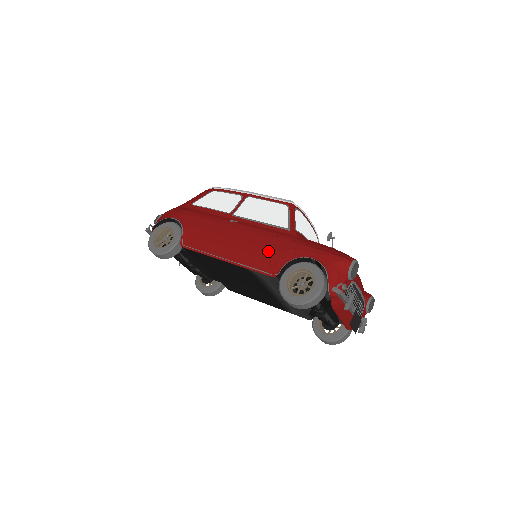
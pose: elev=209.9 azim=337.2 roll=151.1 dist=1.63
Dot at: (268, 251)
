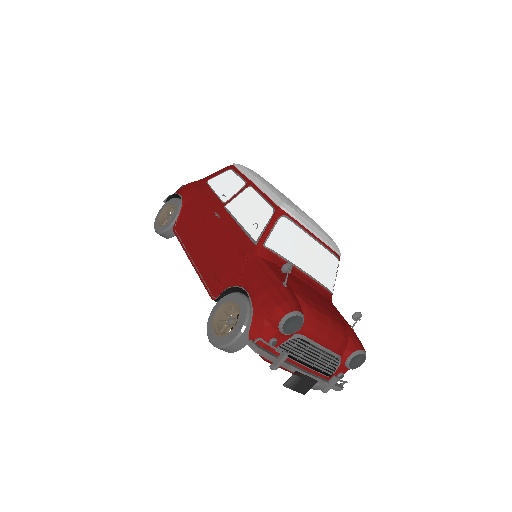
Dot at: (221, 266)
